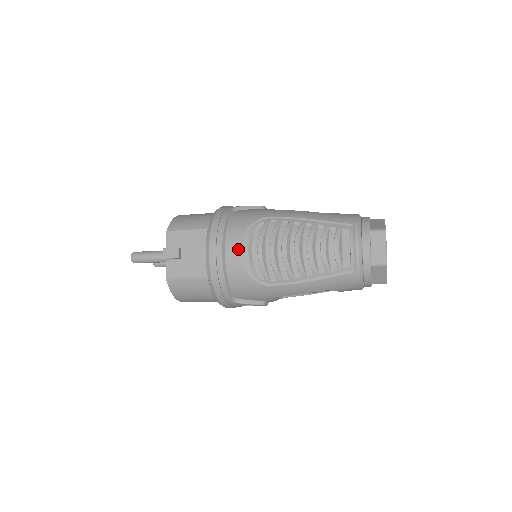
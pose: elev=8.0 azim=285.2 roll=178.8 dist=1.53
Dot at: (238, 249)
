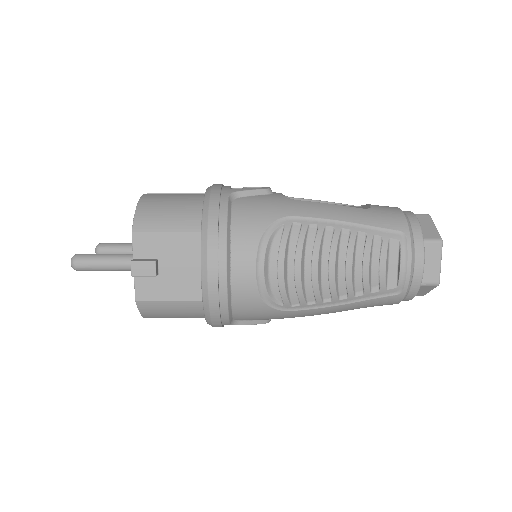
Dot at: (250, 268)
